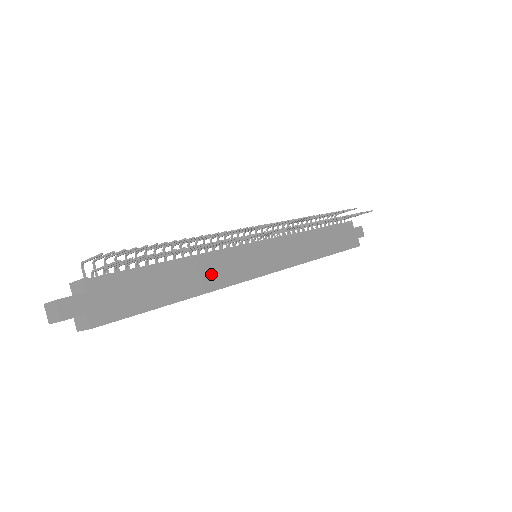
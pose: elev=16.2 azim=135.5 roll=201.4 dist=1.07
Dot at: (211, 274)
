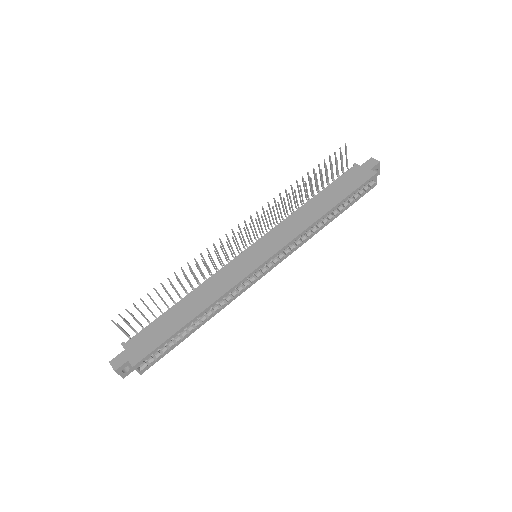
Dot at: (211, 291)
